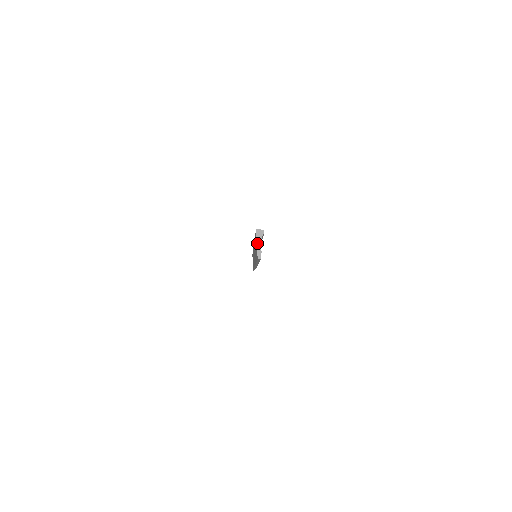
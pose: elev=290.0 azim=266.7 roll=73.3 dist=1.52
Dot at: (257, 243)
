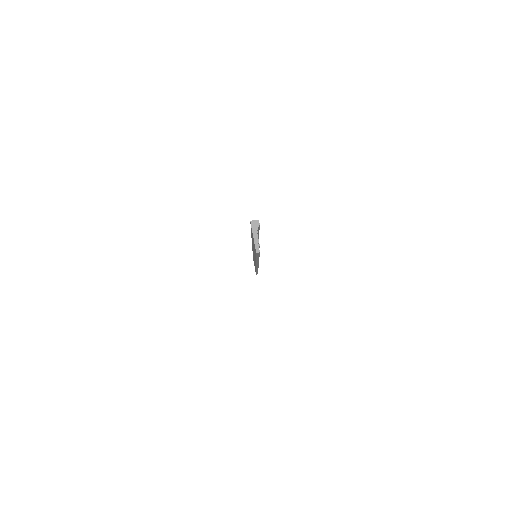
Dot at: (253, 235)
